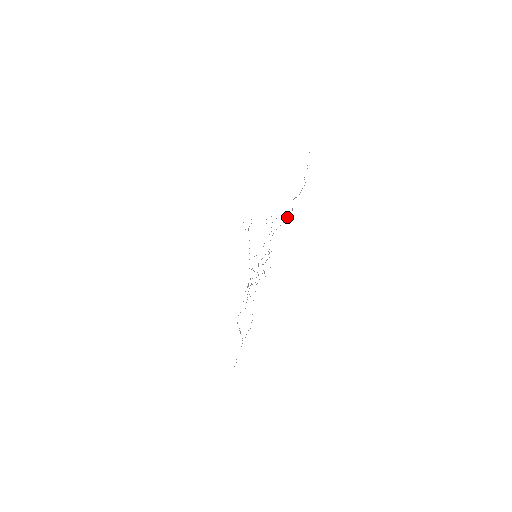
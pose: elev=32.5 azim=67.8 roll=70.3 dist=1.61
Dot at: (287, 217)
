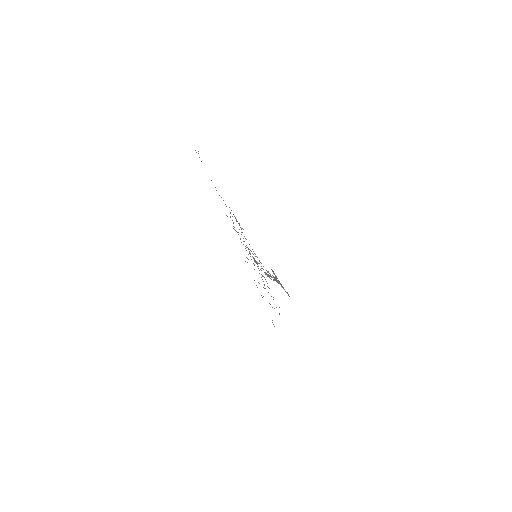
Dot at: occluded
